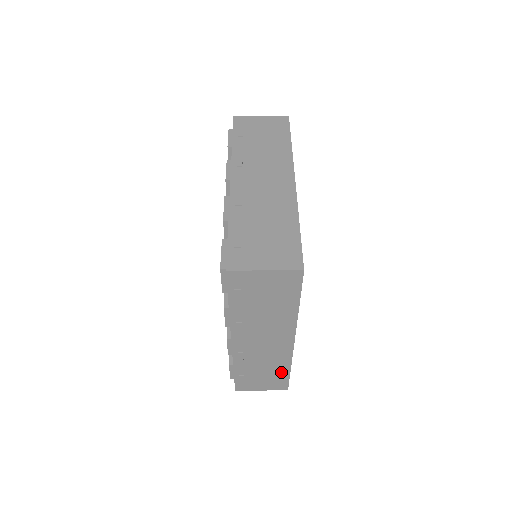
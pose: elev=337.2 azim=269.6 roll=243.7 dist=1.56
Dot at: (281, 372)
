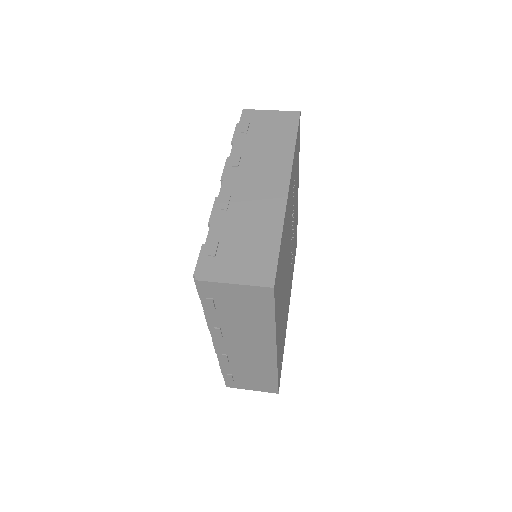
Dot at: (268, 377)
